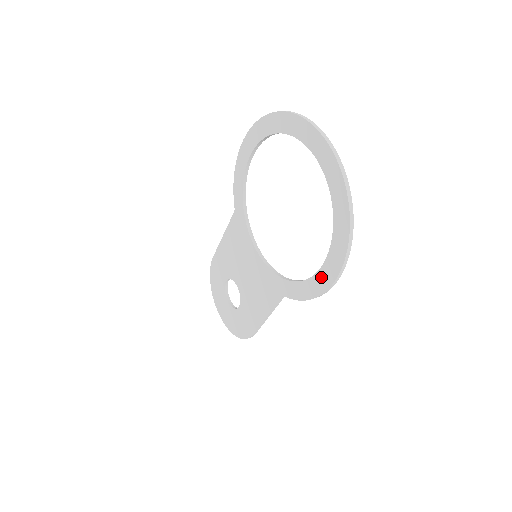
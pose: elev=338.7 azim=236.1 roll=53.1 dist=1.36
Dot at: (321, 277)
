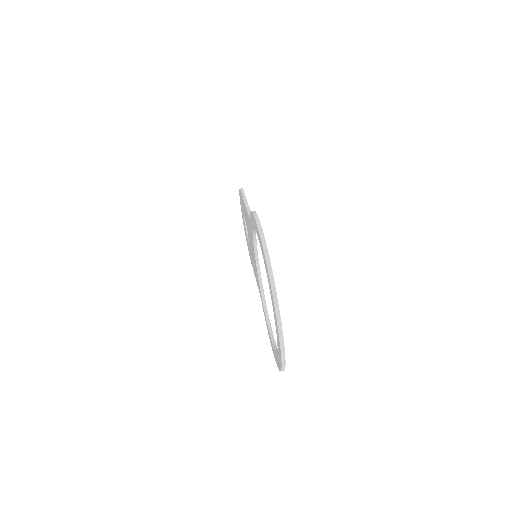
Dot at: occluded
